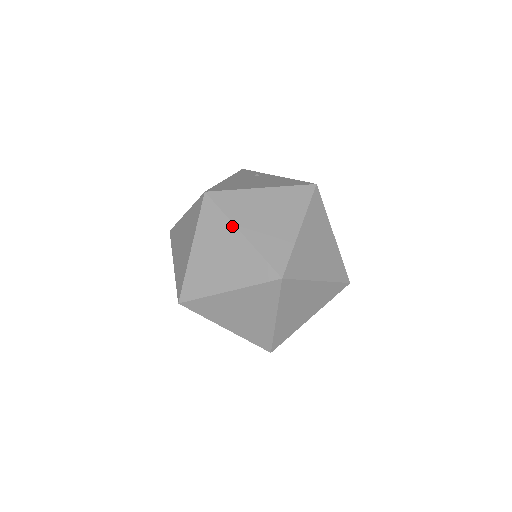
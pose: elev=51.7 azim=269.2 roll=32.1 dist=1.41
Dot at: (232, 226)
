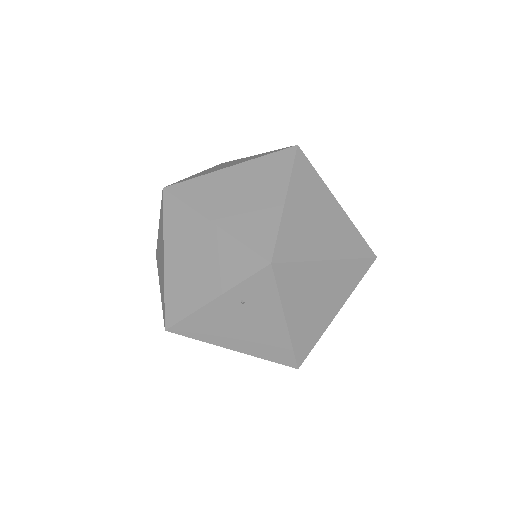
Dot at: occluded
